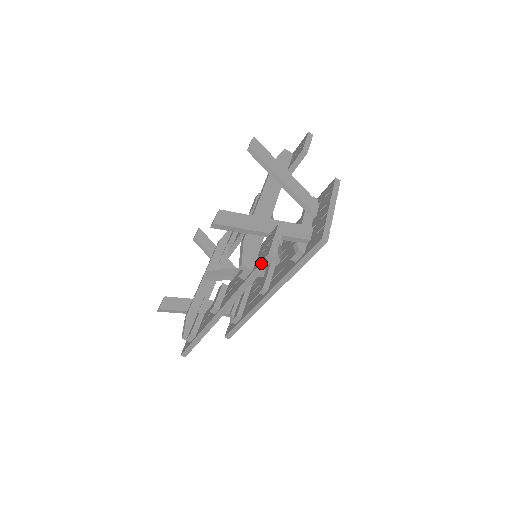
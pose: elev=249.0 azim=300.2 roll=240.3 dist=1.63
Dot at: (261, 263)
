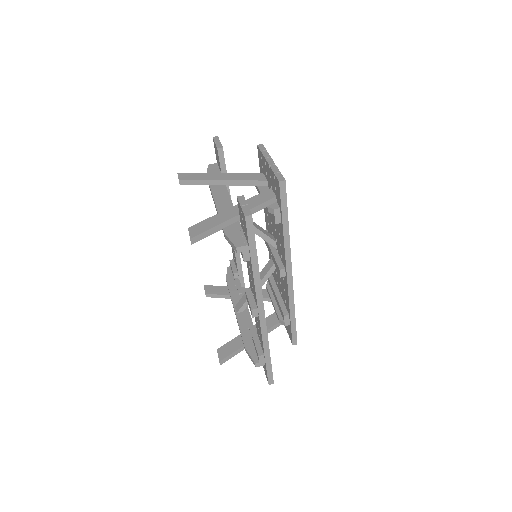
Dot at: (247, 231)
